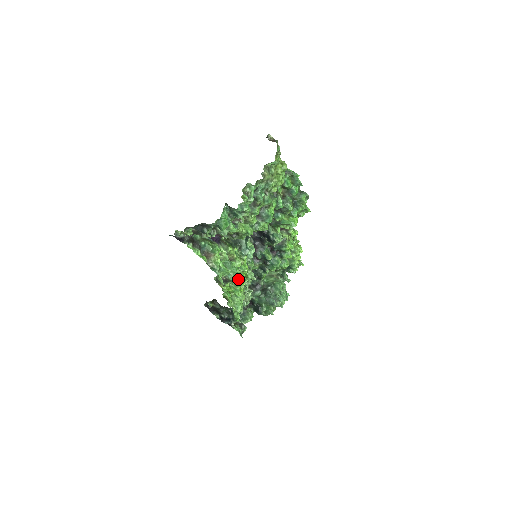
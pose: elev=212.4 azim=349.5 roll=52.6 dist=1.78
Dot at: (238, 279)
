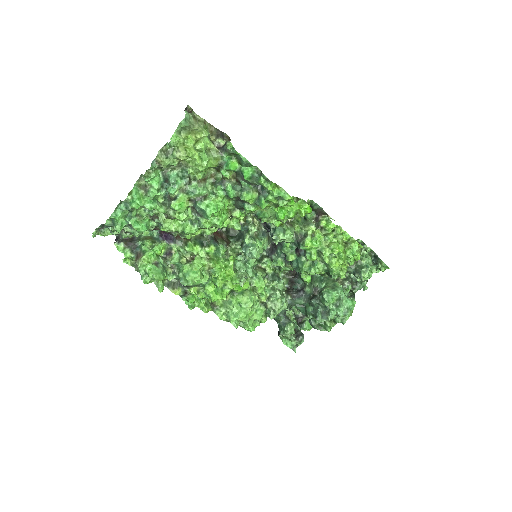
Dot at: (208, 284)
